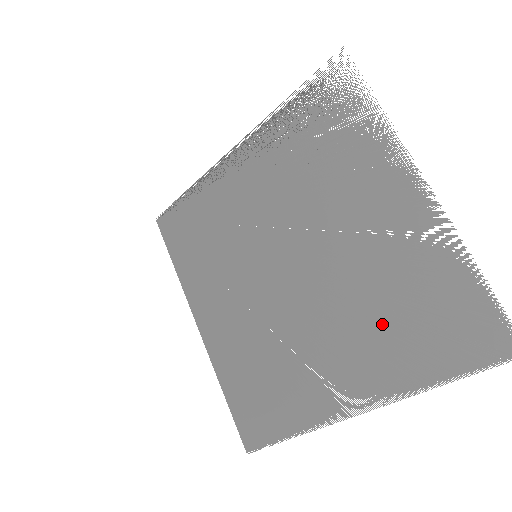
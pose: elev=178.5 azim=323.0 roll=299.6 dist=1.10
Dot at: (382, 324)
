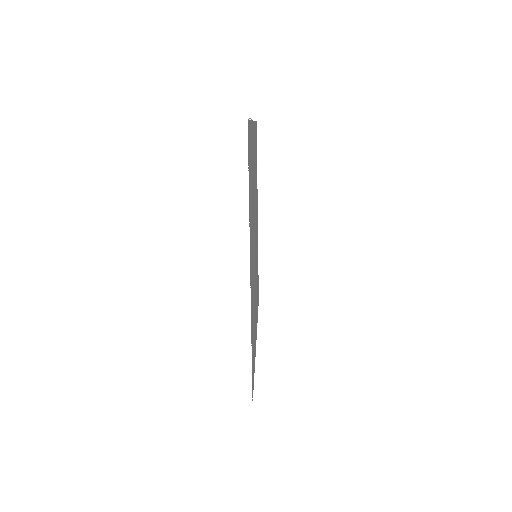
Dot at: occluded
